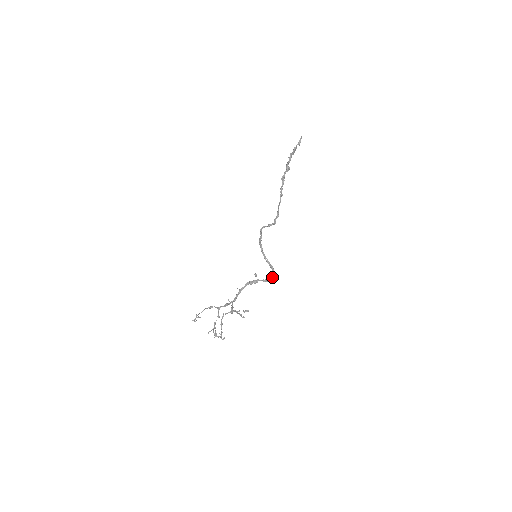
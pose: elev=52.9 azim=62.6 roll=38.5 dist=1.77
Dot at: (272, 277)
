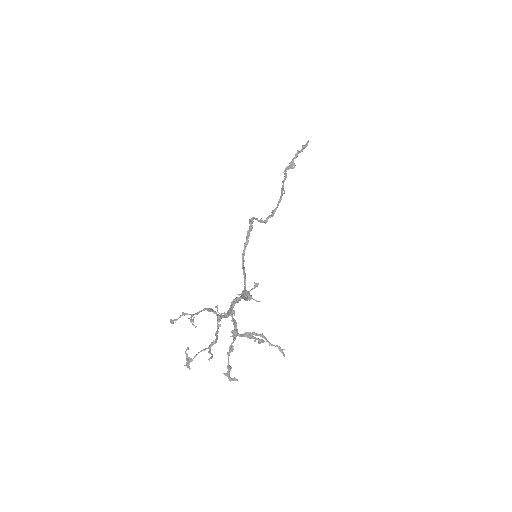
Dot at: occluded
